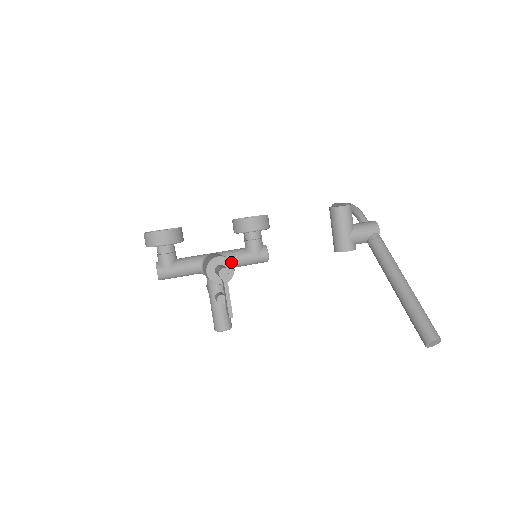
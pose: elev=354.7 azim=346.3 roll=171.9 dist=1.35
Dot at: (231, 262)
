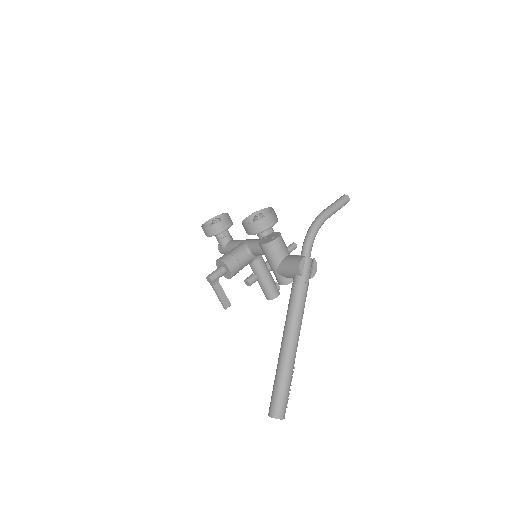
Dot at: (226, 265)
